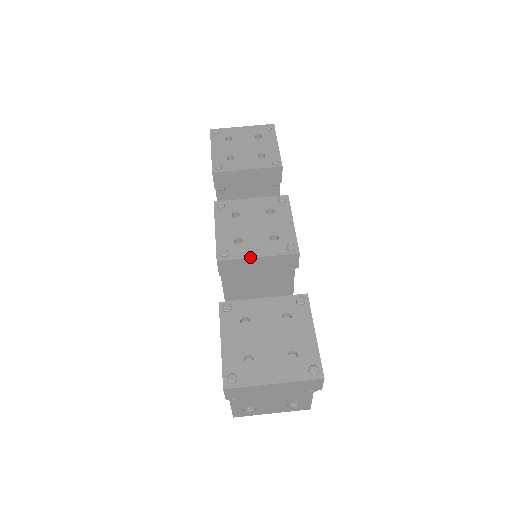
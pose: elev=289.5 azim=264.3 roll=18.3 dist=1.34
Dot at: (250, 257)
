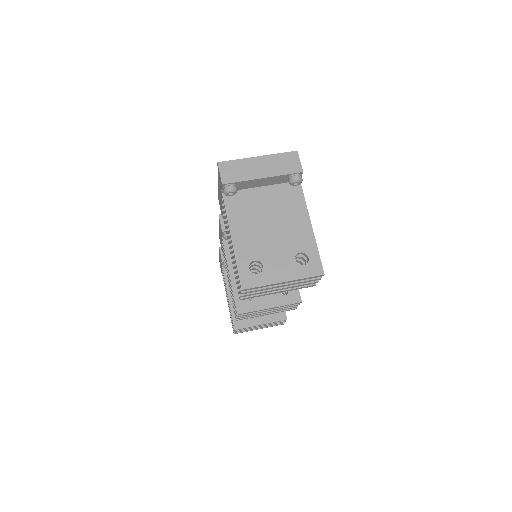
Dot at: occluded
